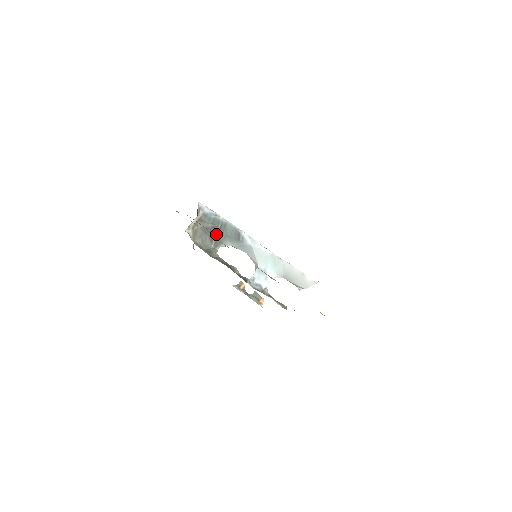
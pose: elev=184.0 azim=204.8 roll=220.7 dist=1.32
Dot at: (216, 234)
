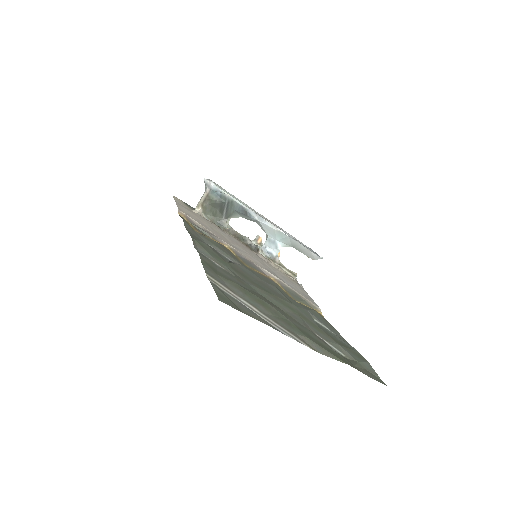
Dot at: (225, 208)
